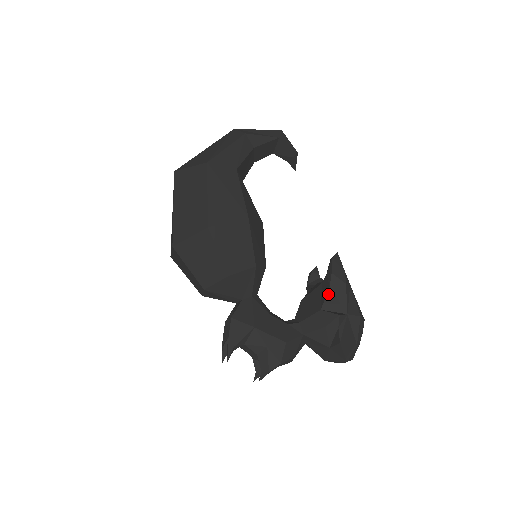
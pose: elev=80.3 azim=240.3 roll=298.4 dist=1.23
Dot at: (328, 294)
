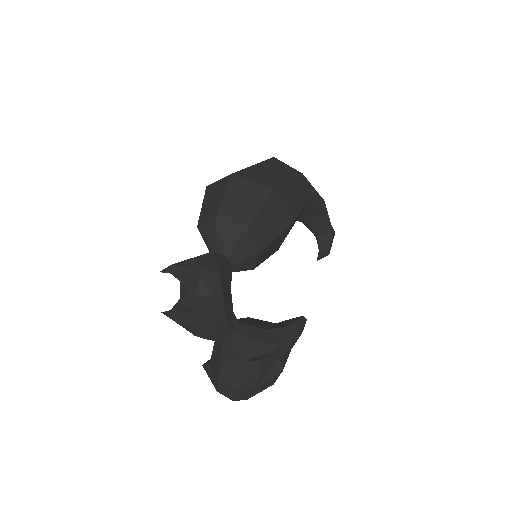
Dot at: (281, 328)
